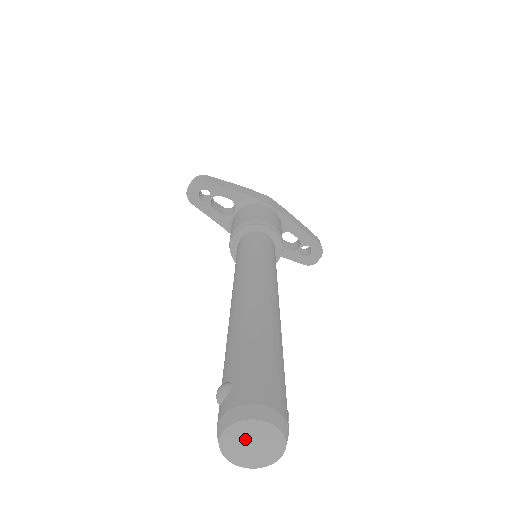
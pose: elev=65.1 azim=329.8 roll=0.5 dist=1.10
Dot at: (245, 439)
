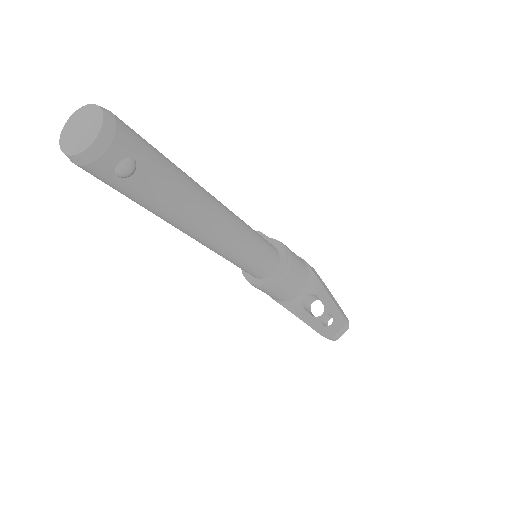
Dot at: (79, 124)
